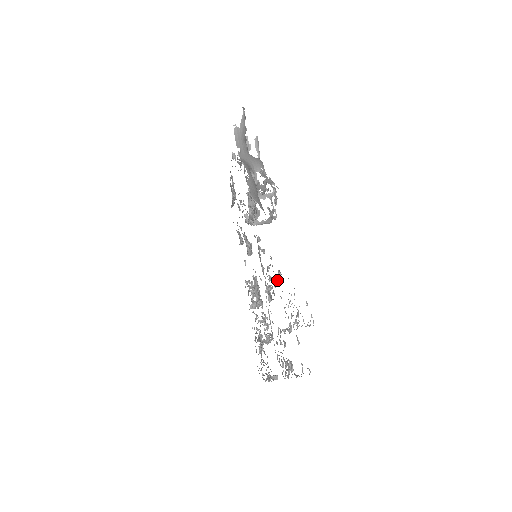
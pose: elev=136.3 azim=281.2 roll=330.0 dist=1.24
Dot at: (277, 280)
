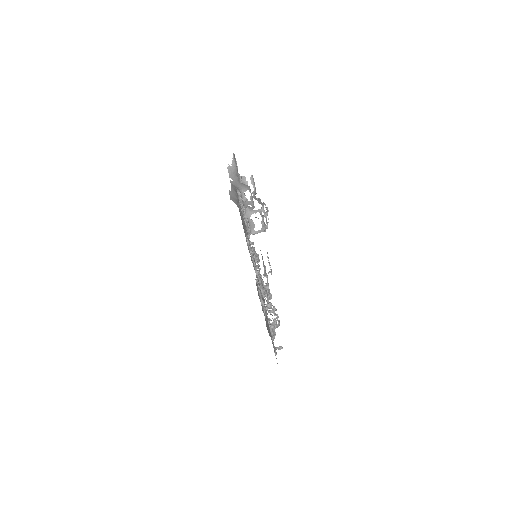
Dot at: (250, 249)
